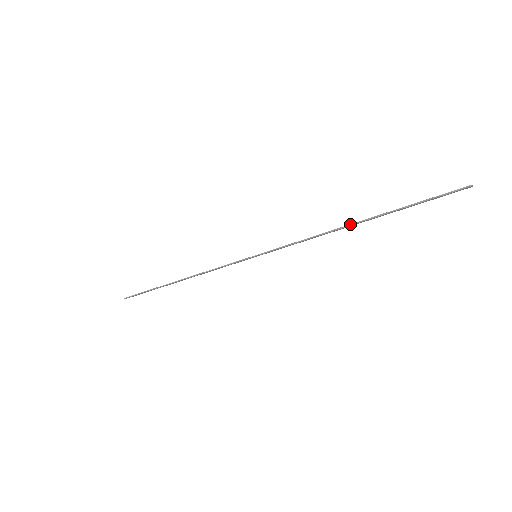
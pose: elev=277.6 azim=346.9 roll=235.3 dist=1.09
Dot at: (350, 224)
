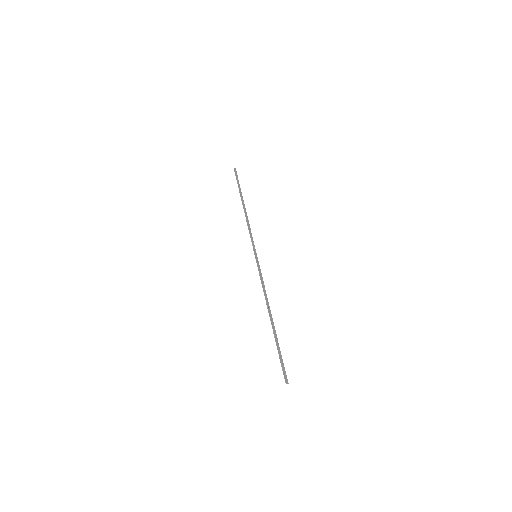
Dot at: (269, 314)
